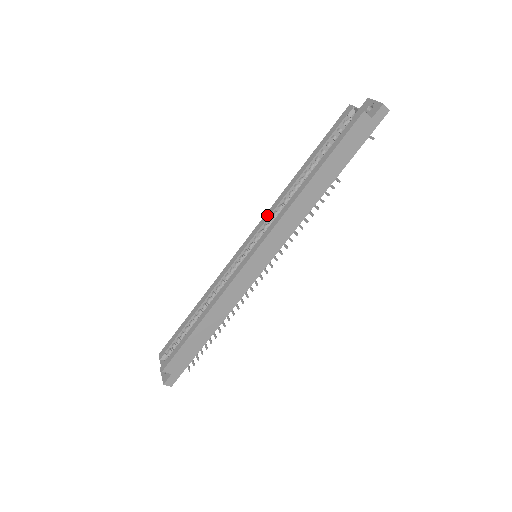
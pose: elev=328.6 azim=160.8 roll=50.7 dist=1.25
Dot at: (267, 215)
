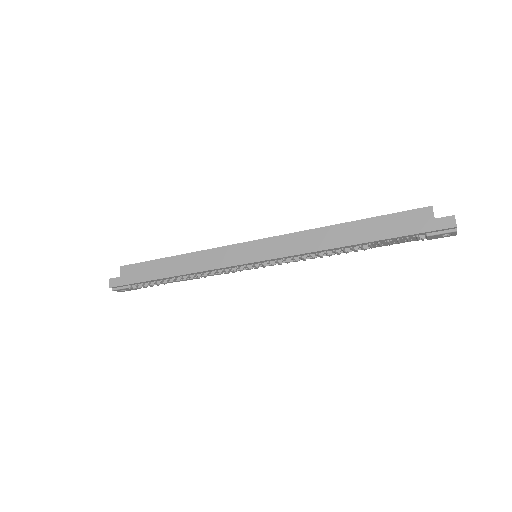
Dot at: occluded
